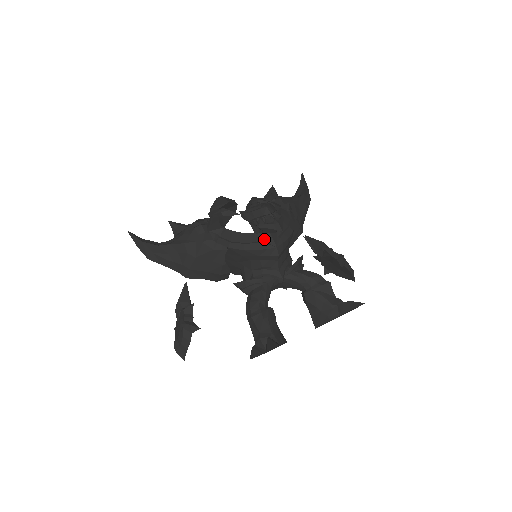
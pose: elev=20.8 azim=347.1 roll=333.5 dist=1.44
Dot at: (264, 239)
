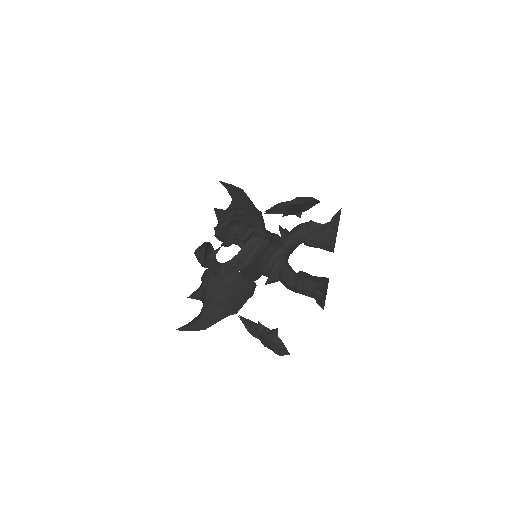
Dot at: (252, 243)
